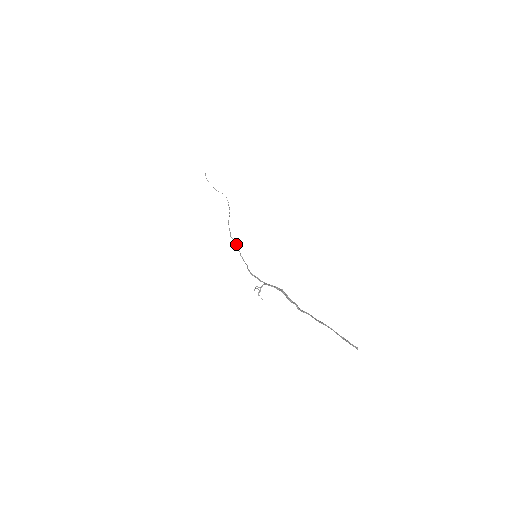
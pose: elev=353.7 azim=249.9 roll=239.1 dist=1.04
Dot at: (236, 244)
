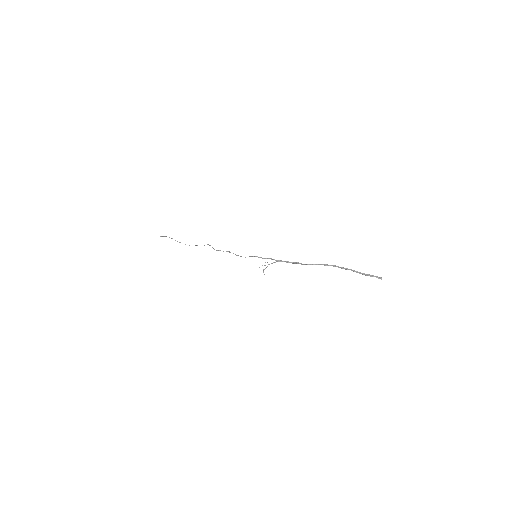
Dot at: (229, 251)
